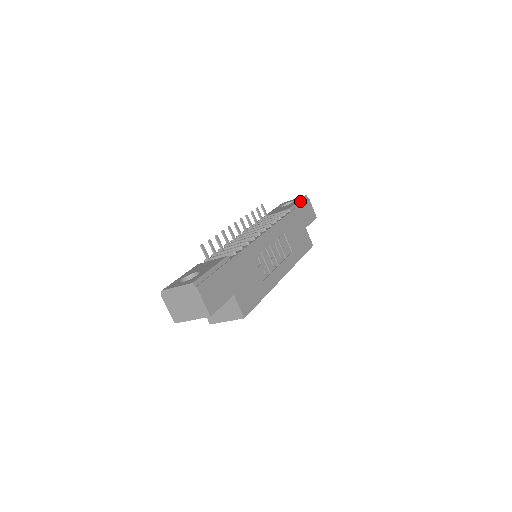
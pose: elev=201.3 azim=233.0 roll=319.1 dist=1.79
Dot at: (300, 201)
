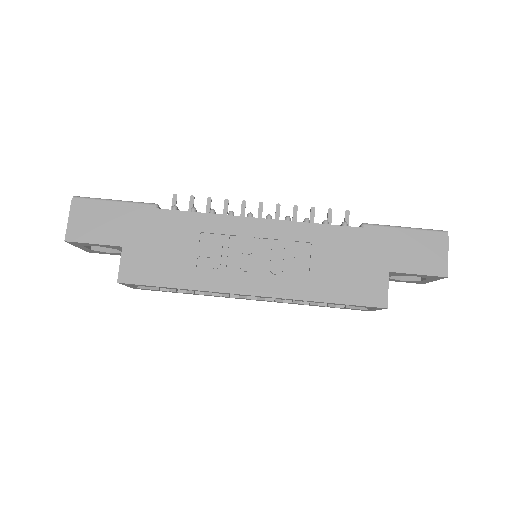
Dot at: (413, 229)
